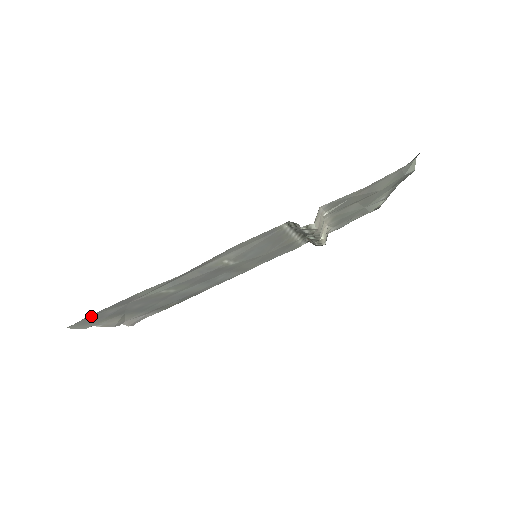
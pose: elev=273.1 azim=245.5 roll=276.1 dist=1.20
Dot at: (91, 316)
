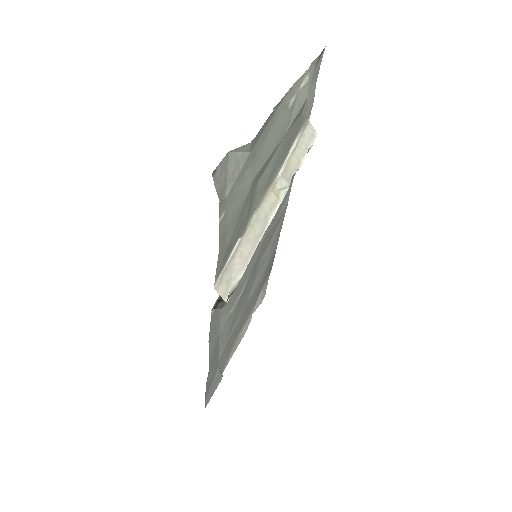
Dot at: (207, 397)
